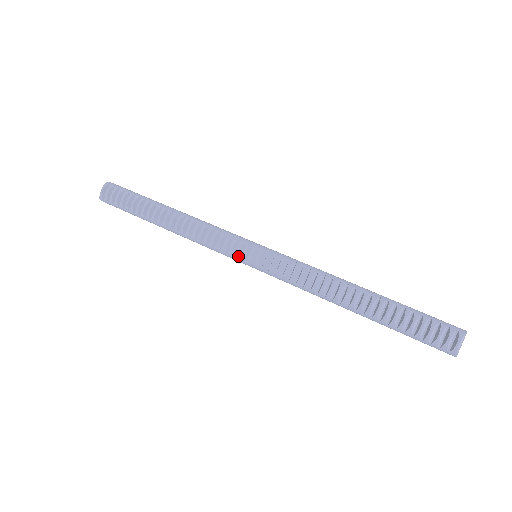
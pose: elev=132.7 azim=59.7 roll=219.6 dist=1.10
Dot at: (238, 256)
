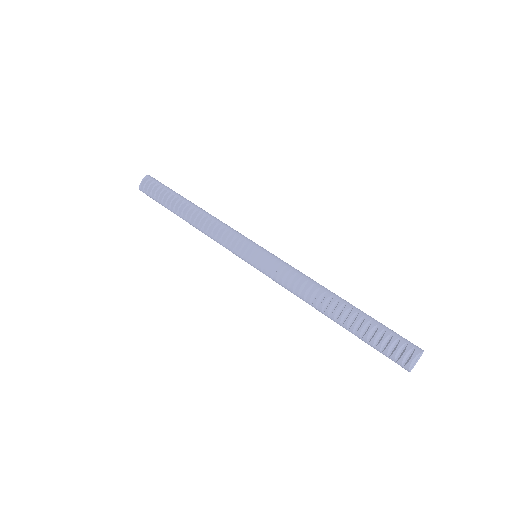
Dot at: (240, 254)
